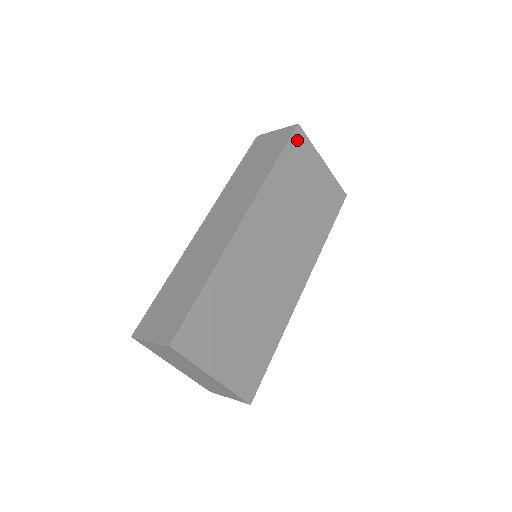
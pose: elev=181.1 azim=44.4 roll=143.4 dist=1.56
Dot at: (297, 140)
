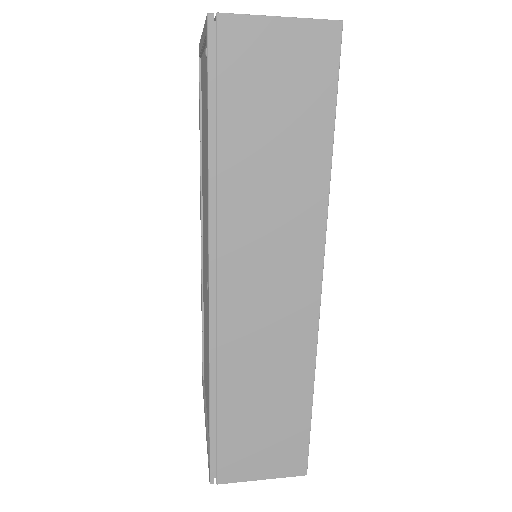
Dot at: occluded
